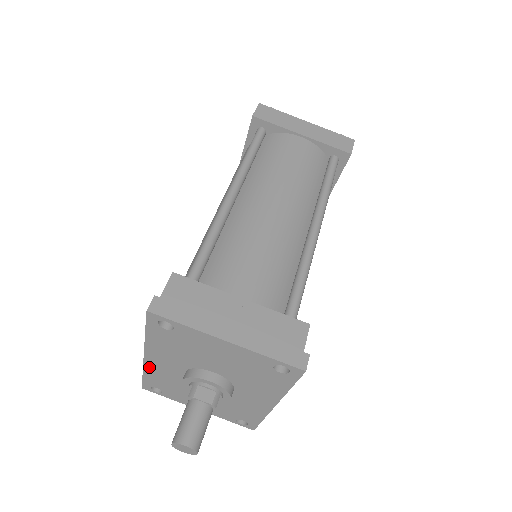
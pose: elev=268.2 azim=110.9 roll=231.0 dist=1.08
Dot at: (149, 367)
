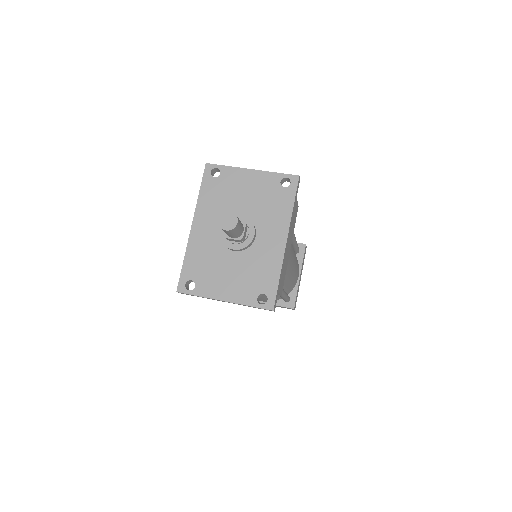
Dot at: (192, 242)
